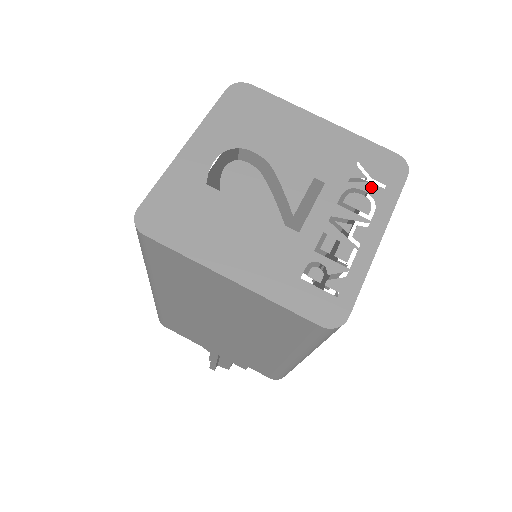
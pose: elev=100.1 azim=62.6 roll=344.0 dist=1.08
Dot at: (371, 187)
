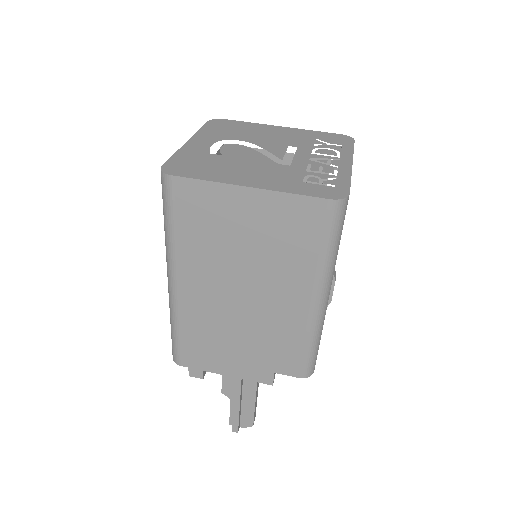
Dot at: (331, 146)
